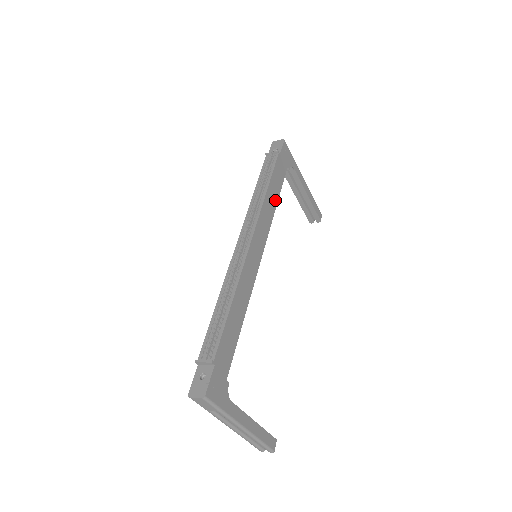
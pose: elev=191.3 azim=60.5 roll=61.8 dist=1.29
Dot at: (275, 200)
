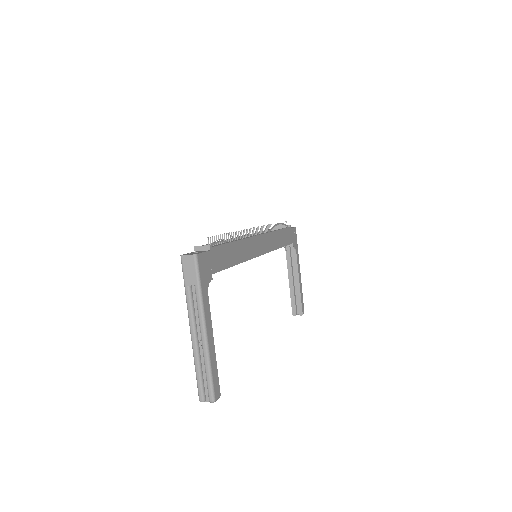
Dot at: (280, 244)
